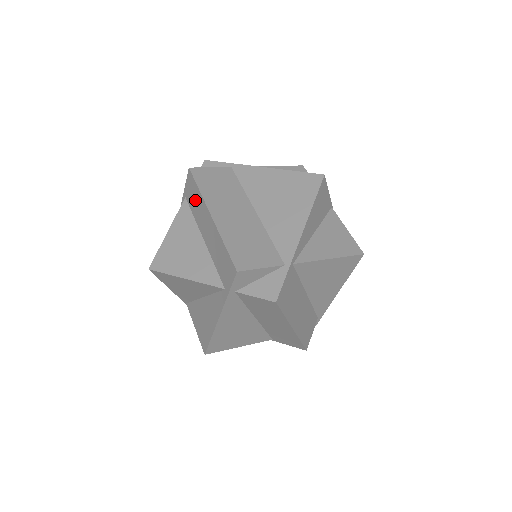
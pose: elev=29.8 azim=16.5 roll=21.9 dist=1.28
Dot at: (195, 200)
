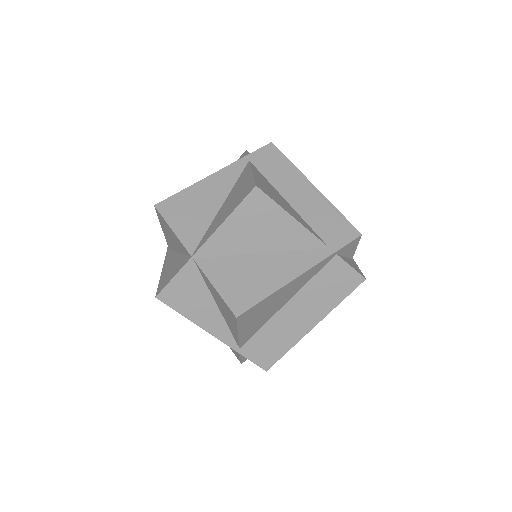
Dot at: (278, 168)
